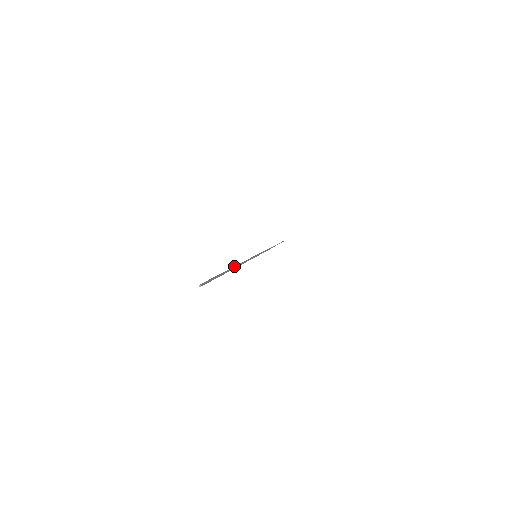
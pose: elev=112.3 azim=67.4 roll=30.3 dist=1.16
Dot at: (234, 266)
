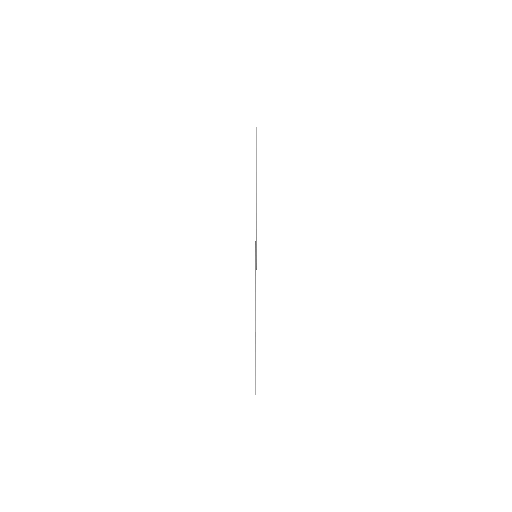
Dot at: (256, 192)
